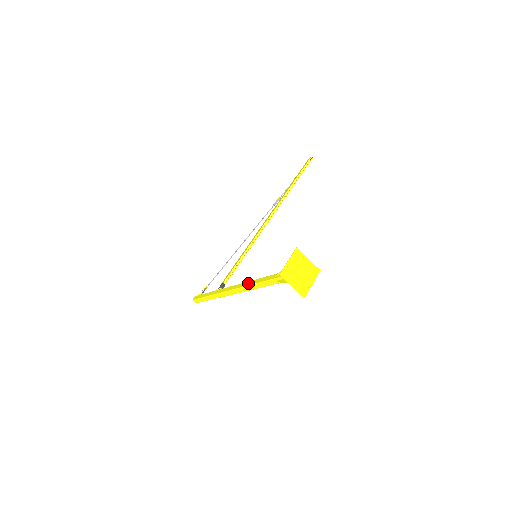
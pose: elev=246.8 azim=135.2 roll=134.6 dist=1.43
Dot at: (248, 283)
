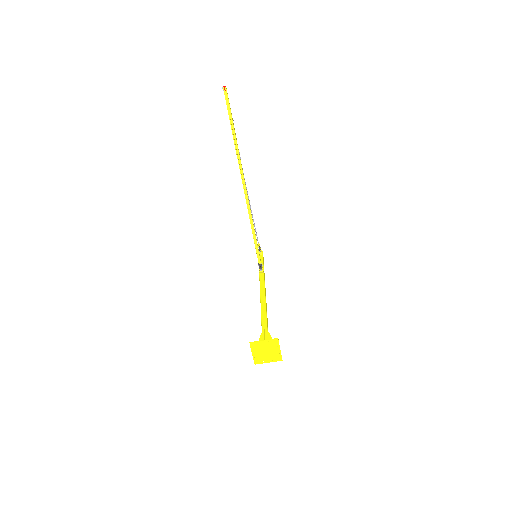
Dot at: occluded
